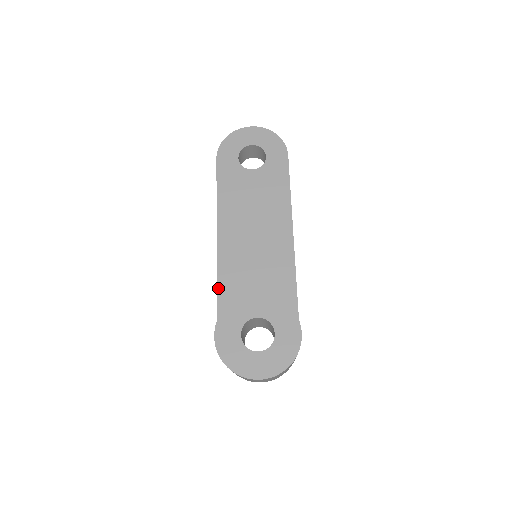
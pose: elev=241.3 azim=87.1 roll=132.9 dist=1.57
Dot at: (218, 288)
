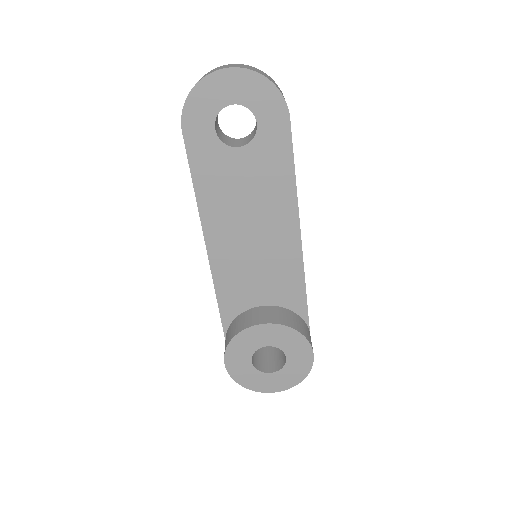
Dot at: (218, 300)
